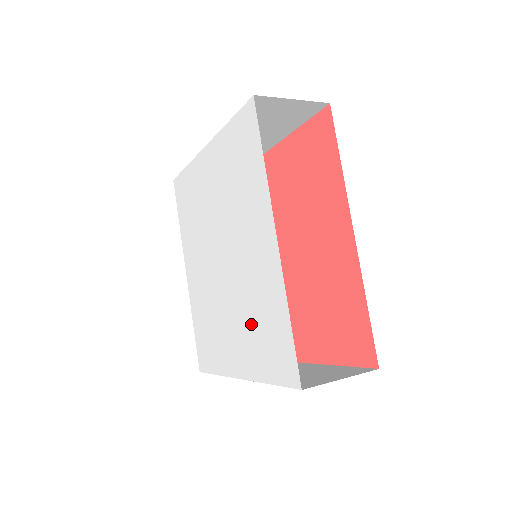
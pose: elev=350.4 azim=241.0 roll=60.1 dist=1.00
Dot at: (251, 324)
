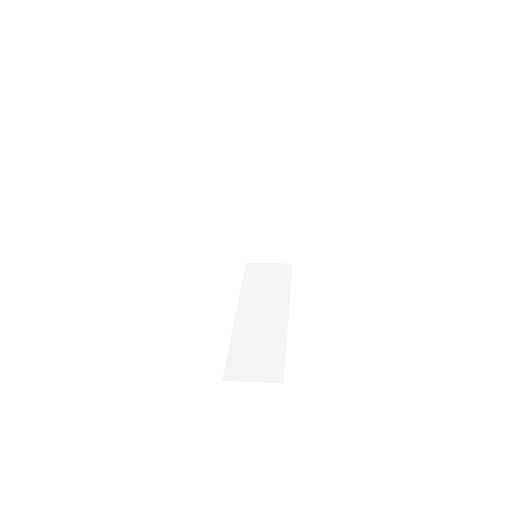
Dot at: occluded
